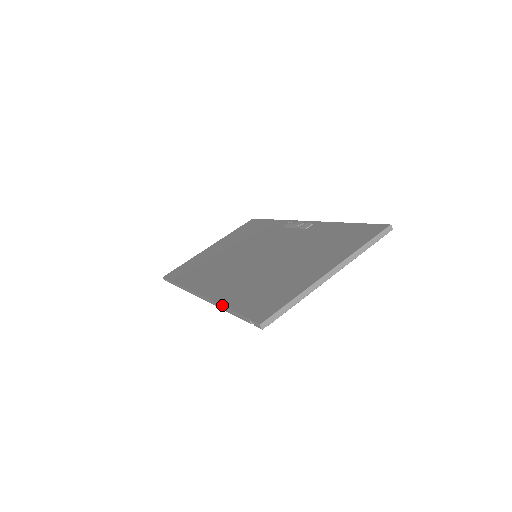
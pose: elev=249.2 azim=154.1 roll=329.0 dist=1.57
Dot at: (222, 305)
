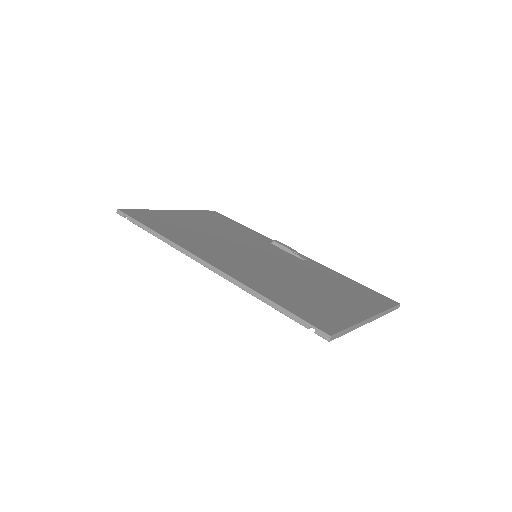
Dot at: (256, 290)
